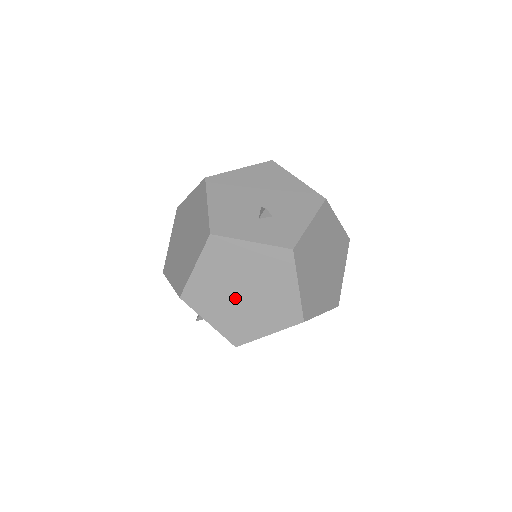
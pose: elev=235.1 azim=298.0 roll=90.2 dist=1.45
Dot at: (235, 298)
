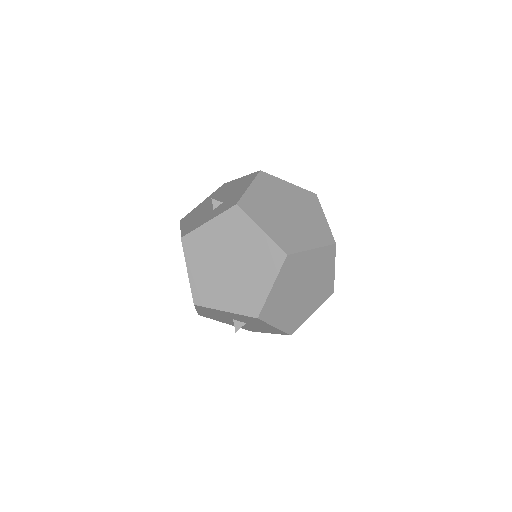
Dot at: (228, 275)
